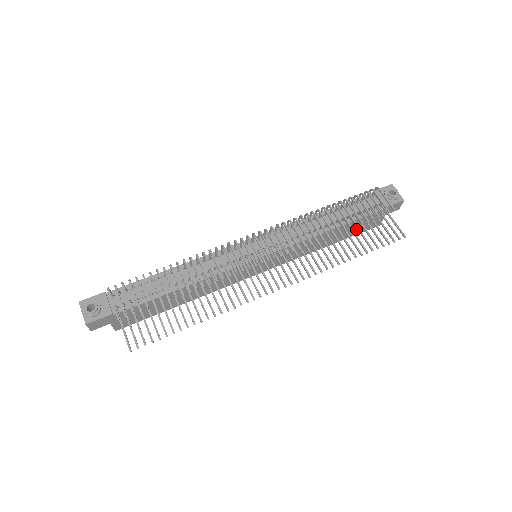
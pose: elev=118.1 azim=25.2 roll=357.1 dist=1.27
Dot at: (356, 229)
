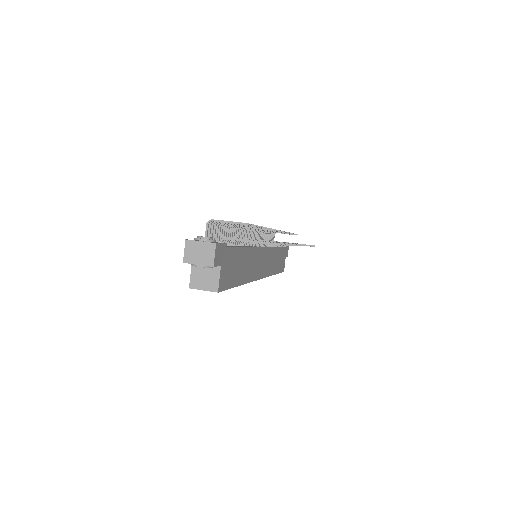
Dot at: (280, 263)
